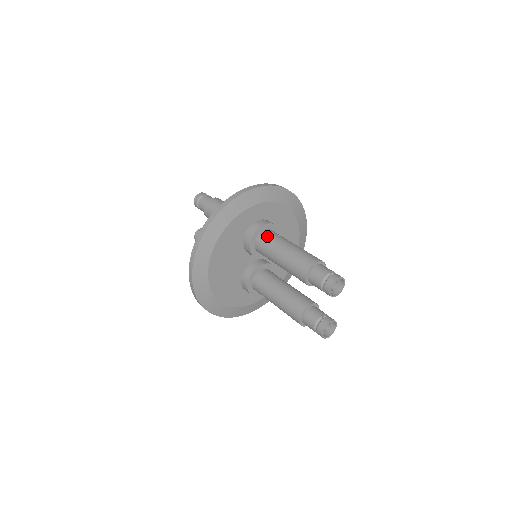
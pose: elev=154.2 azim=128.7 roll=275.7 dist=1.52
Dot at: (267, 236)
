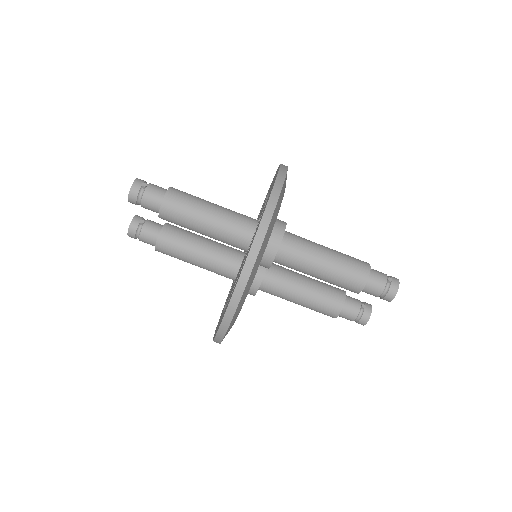
Dot at: (292, 248)
